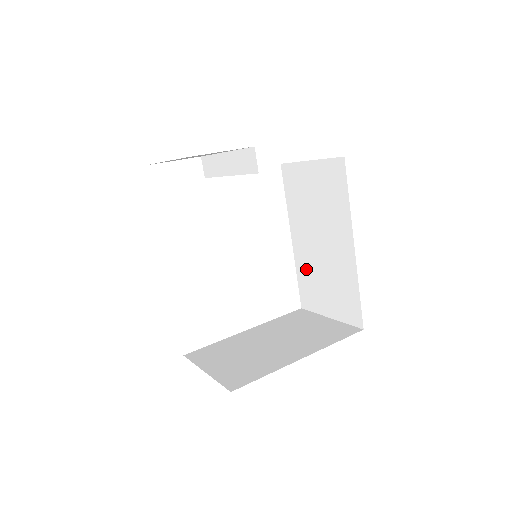
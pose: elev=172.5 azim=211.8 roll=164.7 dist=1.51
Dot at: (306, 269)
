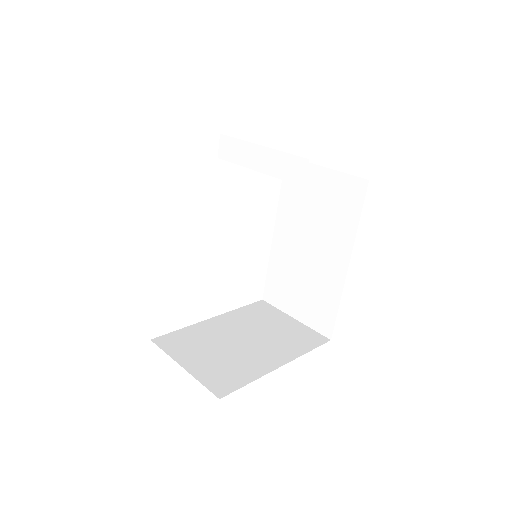
Dot at: (282, 266)
